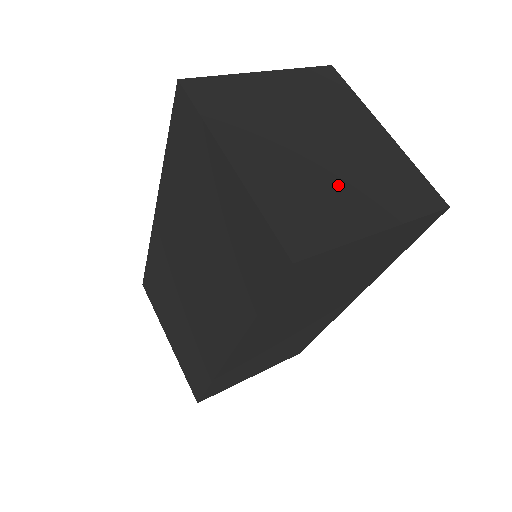
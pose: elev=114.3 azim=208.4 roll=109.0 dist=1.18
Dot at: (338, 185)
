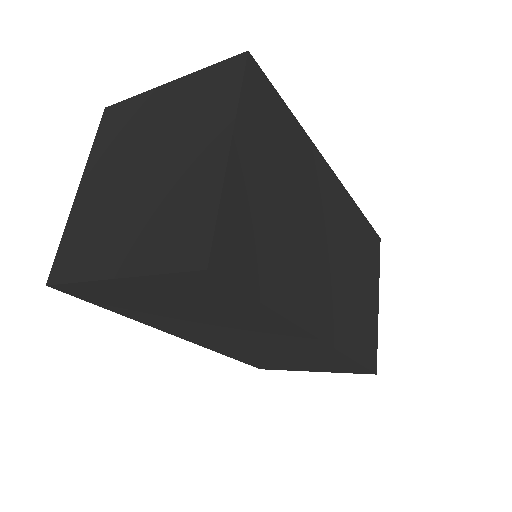
Dot at: (125, 220)
